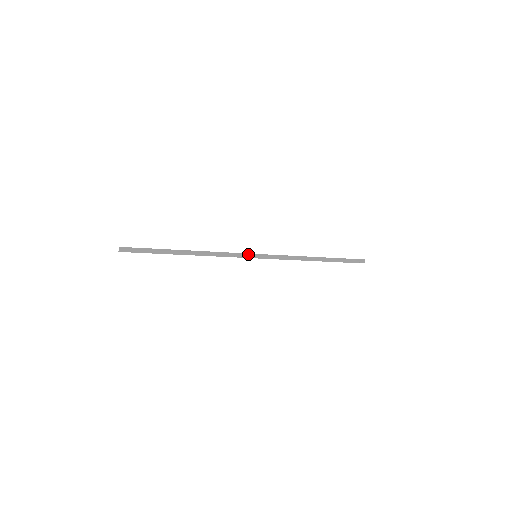
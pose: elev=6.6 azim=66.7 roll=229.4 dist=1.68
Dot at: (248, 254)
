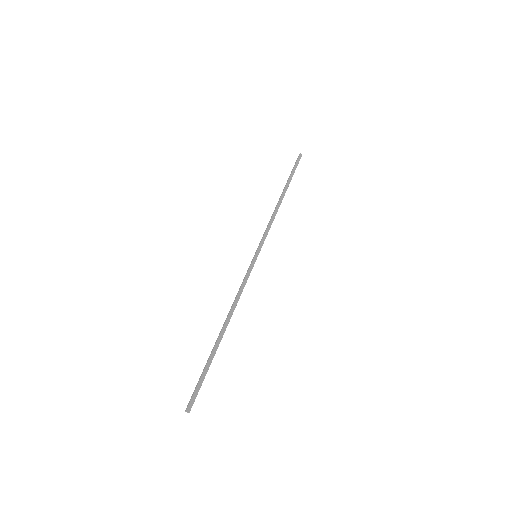
Dot at: (253, 263)
